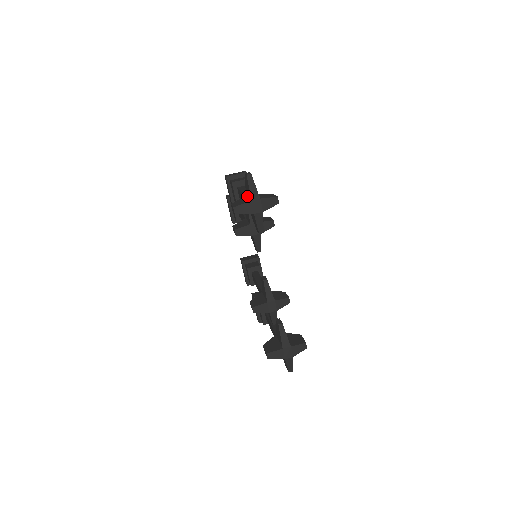
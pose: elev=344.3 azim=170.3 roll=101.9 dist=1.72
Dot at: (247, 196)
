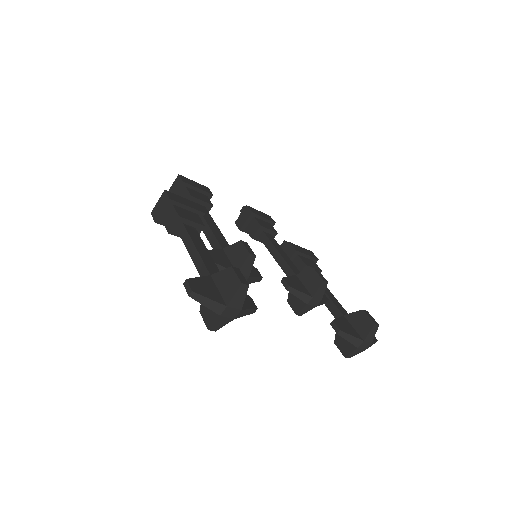
Dot at: occluded
